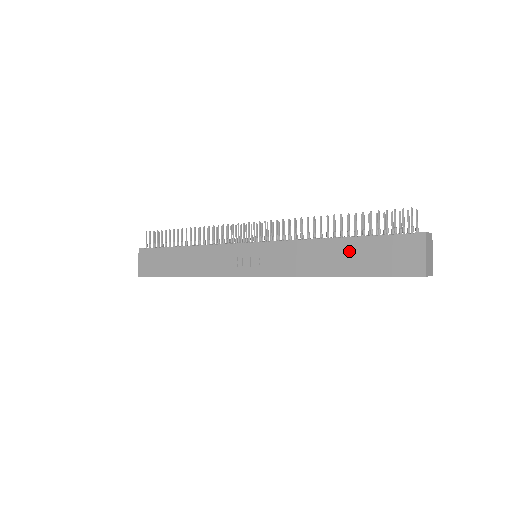
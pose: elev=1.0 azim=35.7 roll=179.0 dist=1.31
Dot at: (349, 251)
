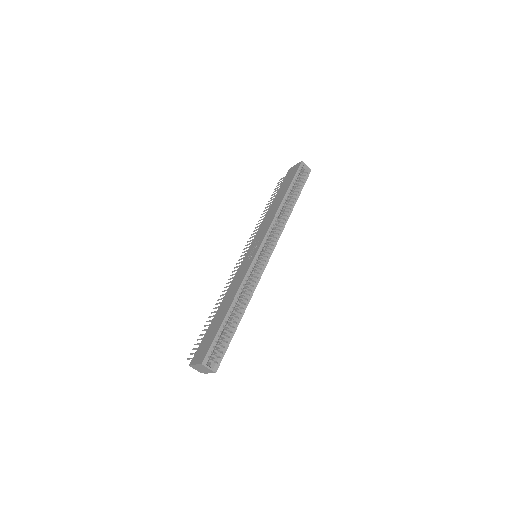
Dot at: (278, 196)
